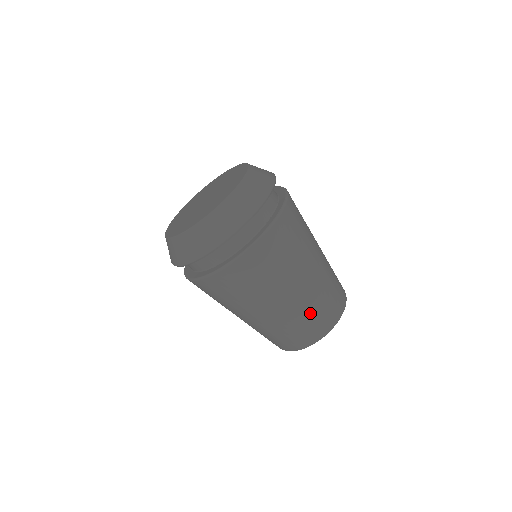
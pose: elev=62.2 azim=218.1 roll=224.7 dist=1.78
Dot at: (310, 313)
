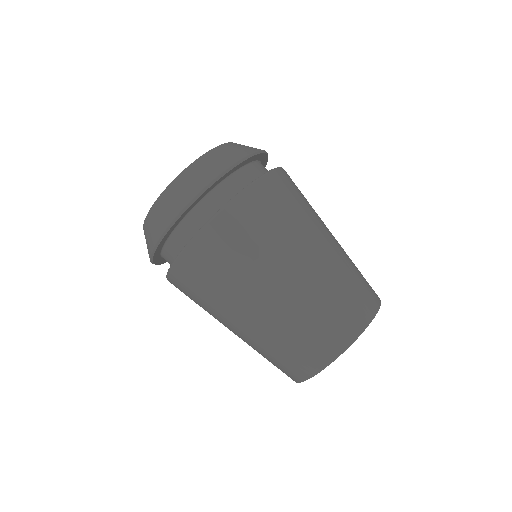
Dot at: (342, 284)
